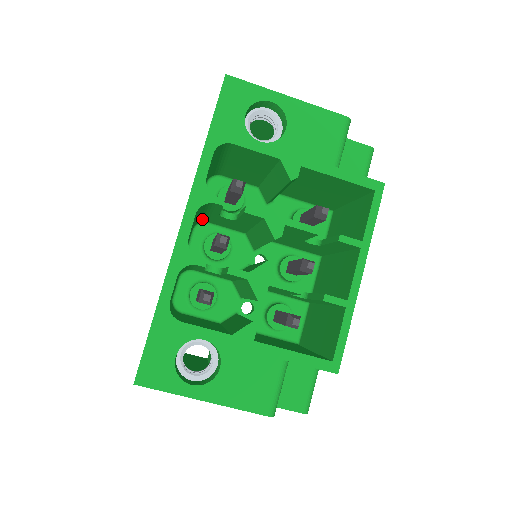
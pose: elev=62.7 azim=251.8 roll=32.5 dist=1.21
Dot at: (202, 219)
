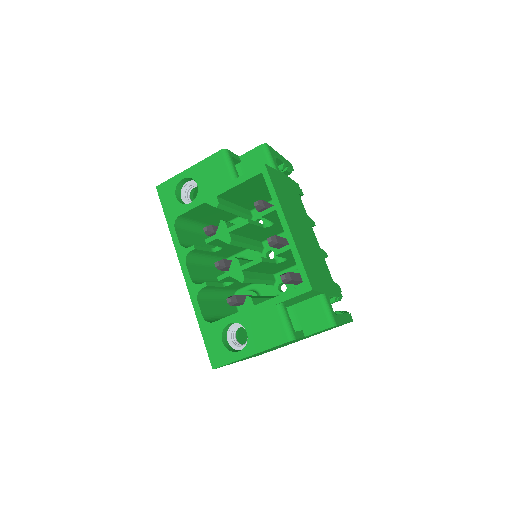
Dot at: (219, 259)
